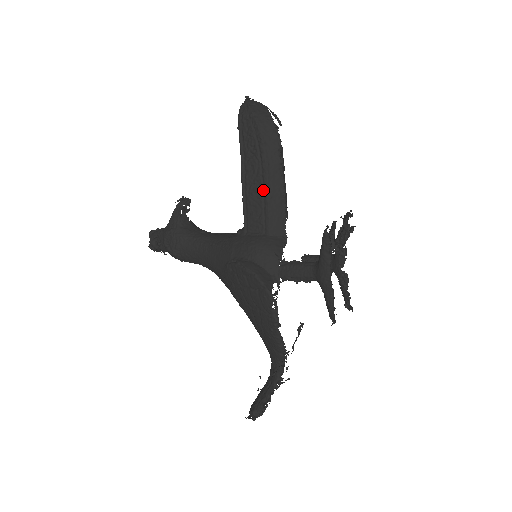
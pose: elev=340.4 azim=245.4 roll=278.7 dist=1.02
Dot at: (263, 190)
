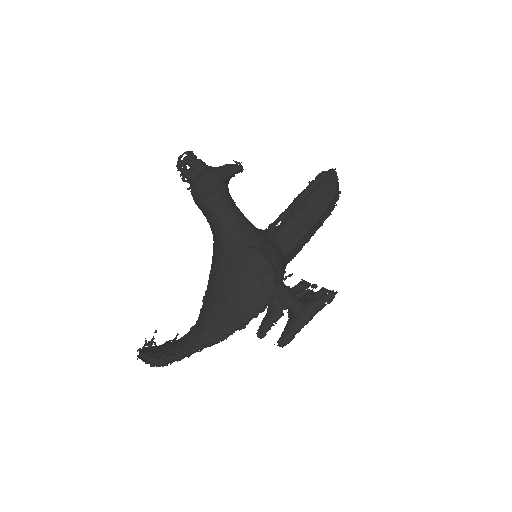
Dot at: (305, 229)
